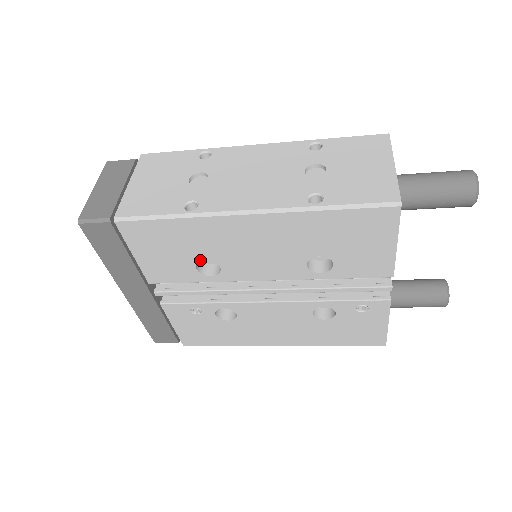
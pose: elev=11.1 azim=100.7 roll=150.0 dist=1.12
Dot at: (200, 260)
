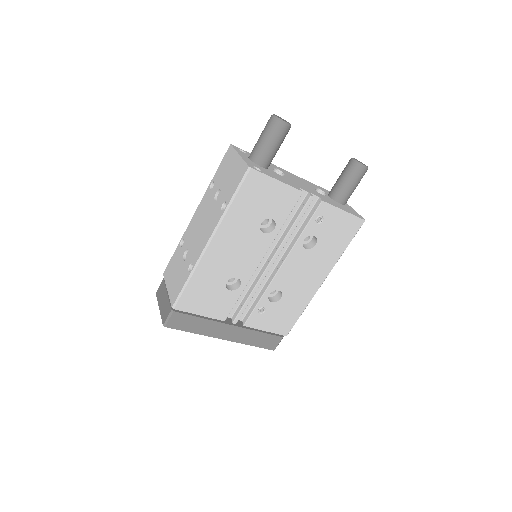
Dot at: (225, 285)
